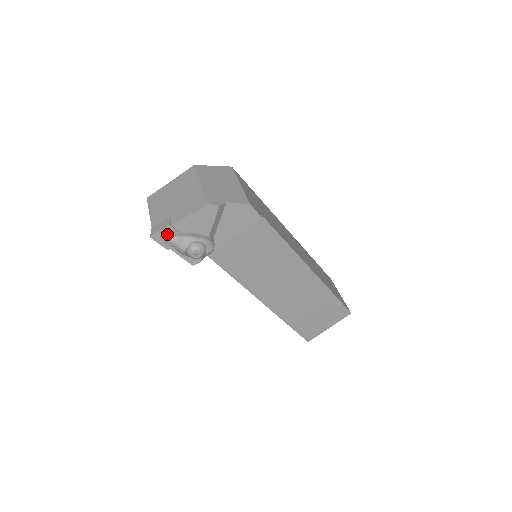
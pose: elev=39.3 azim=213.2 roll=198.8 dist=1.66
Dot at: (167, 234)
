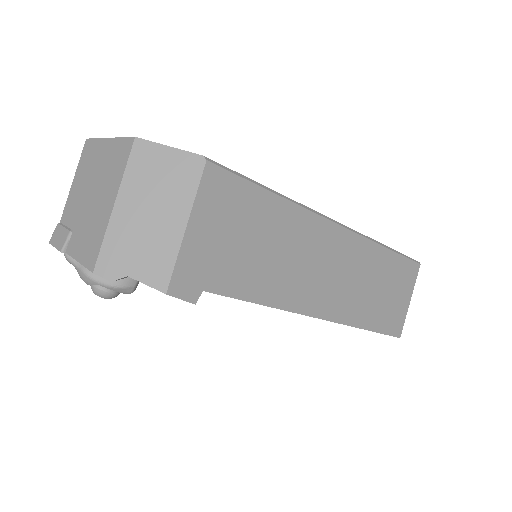
Dot at: occluded
